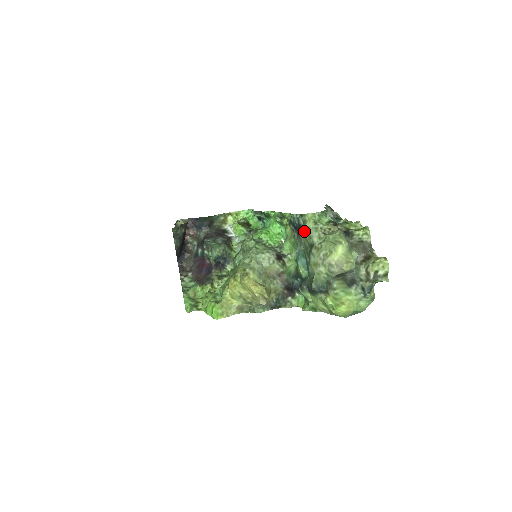
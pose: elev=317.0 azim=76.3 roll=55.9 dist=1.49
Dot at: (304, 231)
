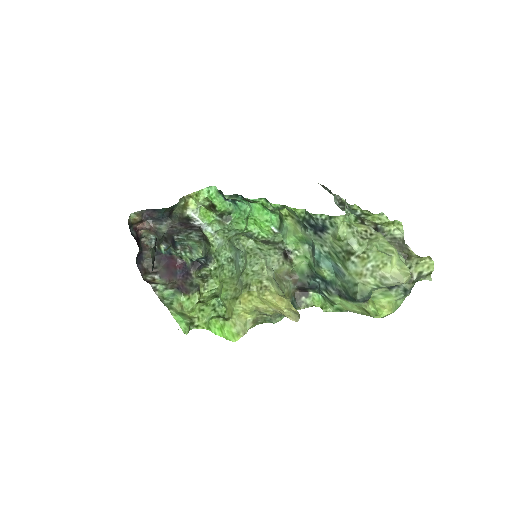
Dot at: (337, 236)
